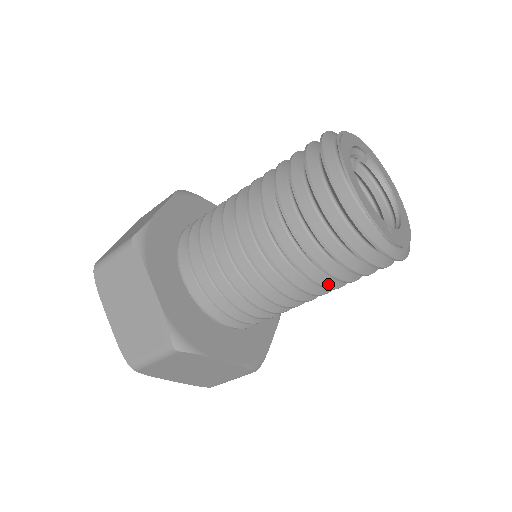
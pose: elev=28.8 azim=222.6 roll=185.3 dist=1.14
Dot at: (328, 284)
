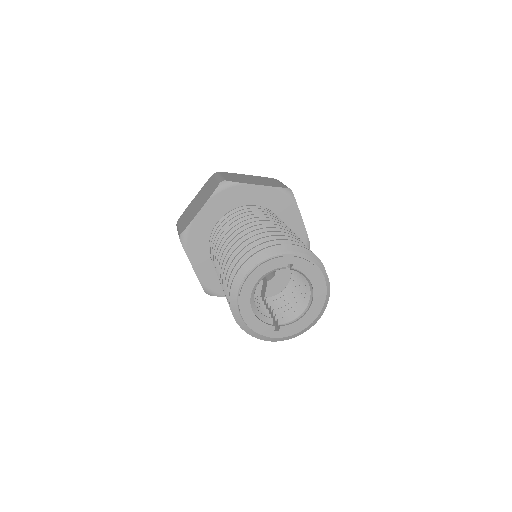
Dot at: occluded
